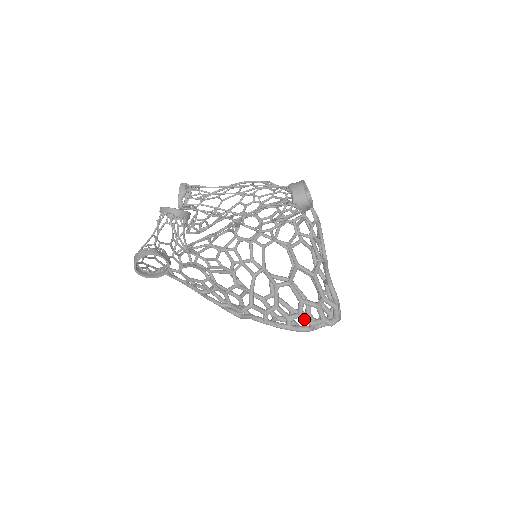
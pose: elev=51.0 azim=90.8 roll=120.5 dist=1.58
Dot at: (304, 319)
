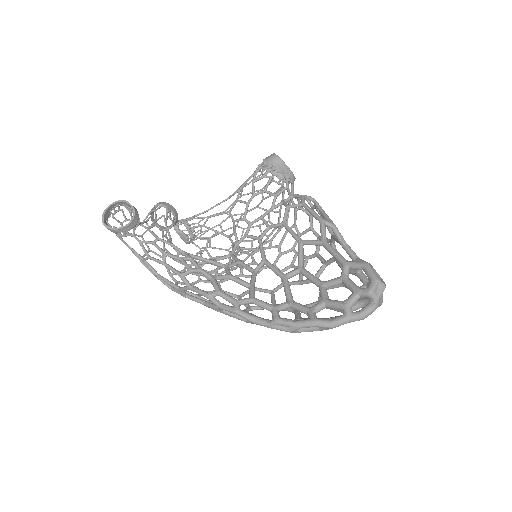
Dot at: (330, 302)
